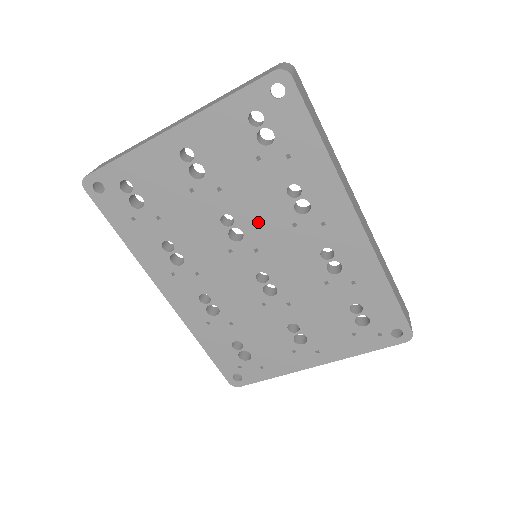
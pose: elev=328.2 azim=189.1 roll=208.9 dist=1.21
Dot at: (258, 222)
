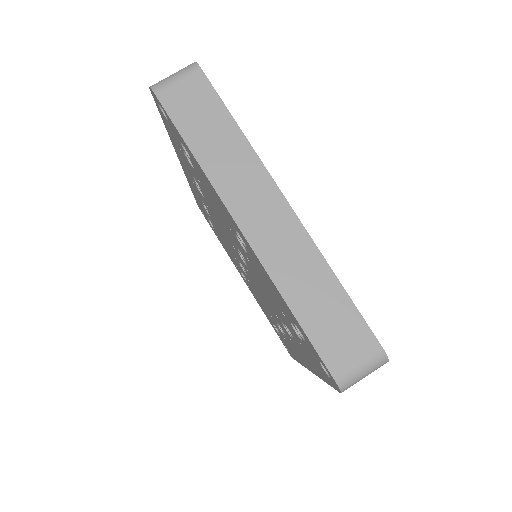
Dot at: occluded
